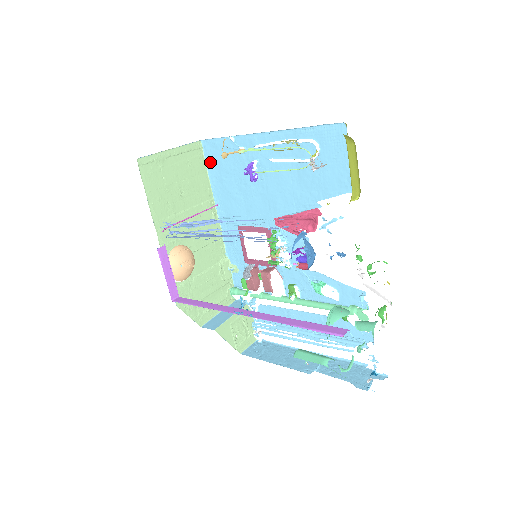
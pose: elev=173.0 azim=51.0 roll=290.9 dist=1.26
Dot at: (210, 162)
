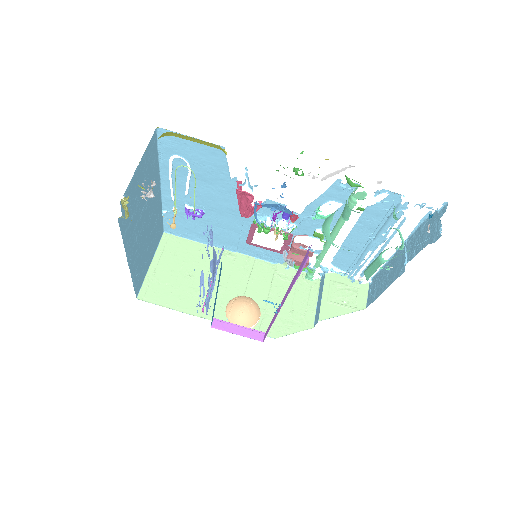
Dot at: (184, 235)
